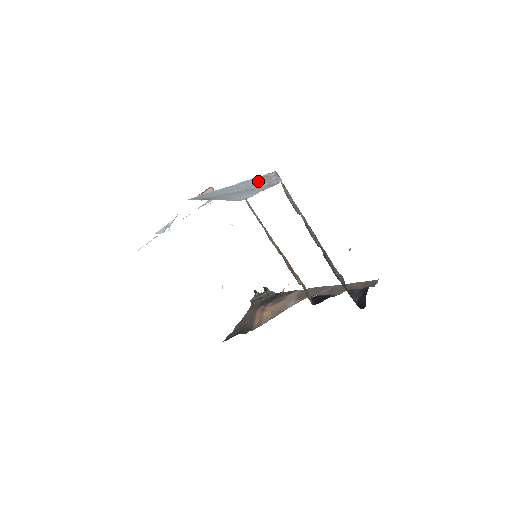
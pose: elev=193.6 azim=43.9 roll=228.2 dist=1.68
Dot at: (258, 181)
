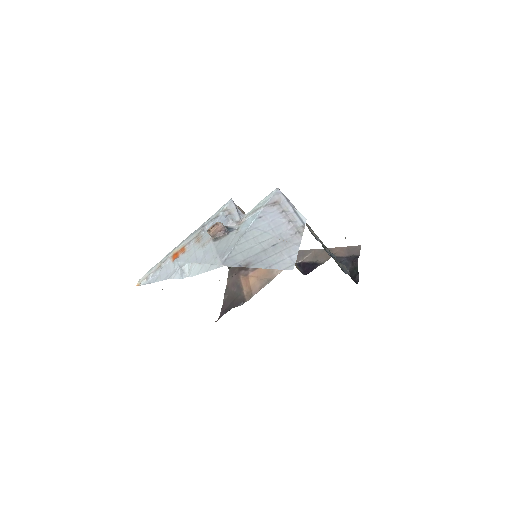
Dot at: (275, 216)
